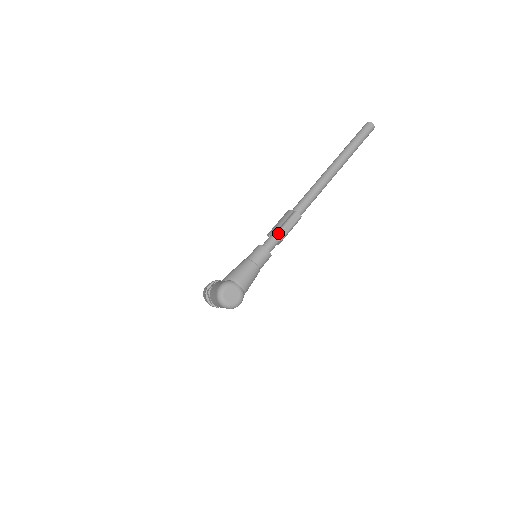
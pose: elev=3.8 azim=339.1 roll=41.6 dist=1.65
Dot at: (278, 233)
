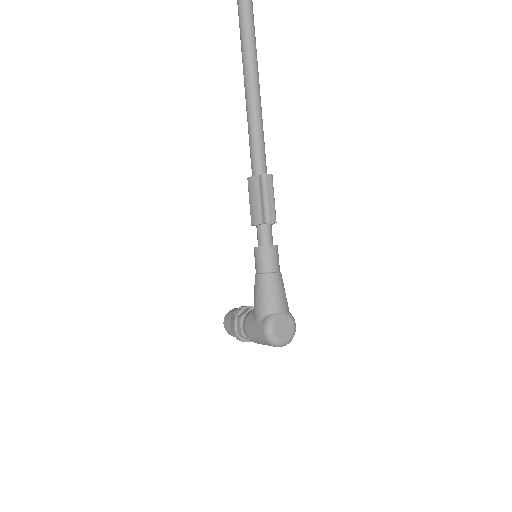
Dot at: (267, 218)
